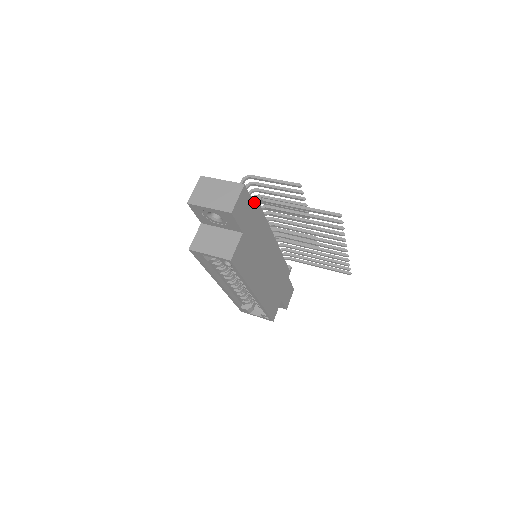
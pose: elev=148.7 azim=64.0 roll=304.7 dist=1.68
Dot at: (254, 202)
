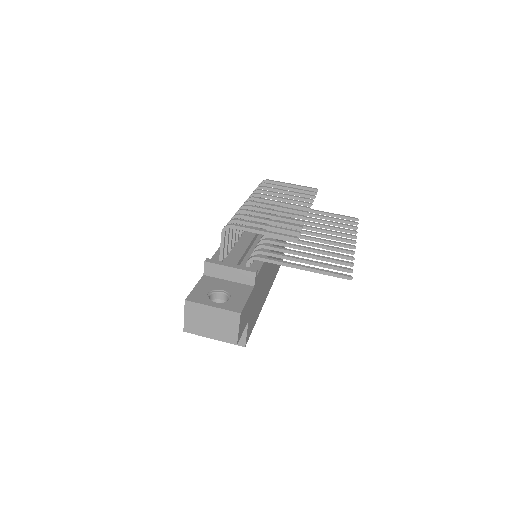
Dot at: (249, 278)
